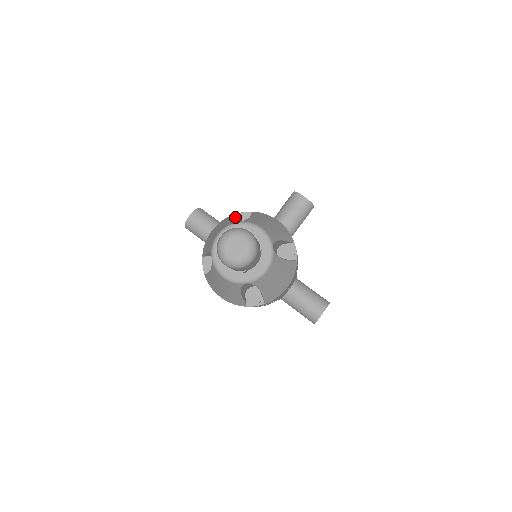
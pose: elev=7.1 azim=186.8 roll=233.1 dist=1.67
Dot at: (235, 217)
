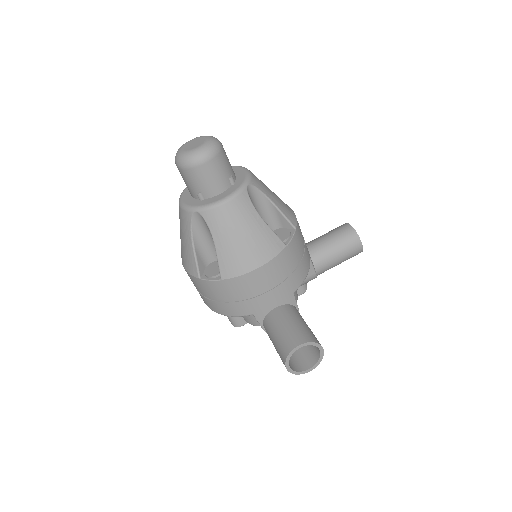
Dot at: occluded
